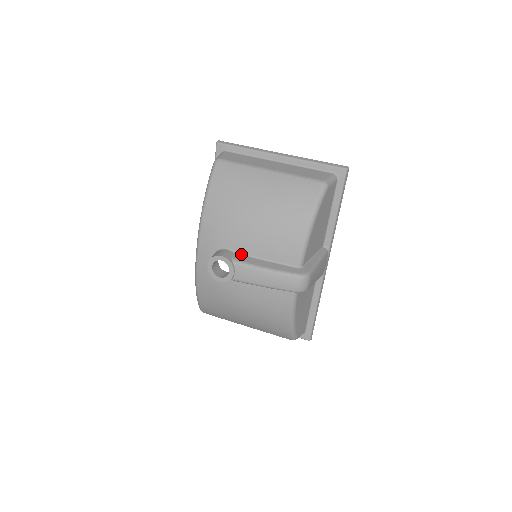
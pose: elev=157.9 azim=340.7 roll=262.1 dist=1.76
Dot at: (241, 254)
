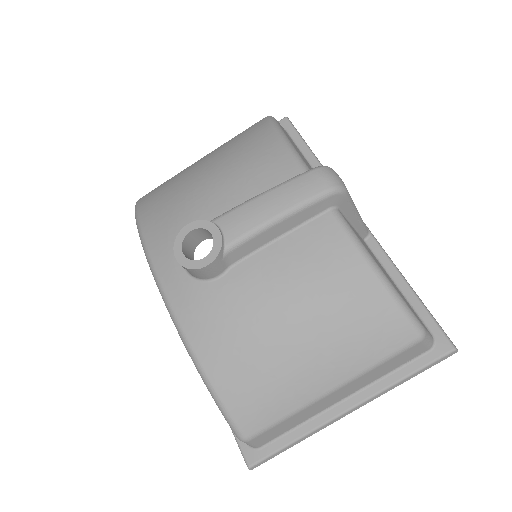
Dot at: occluded
